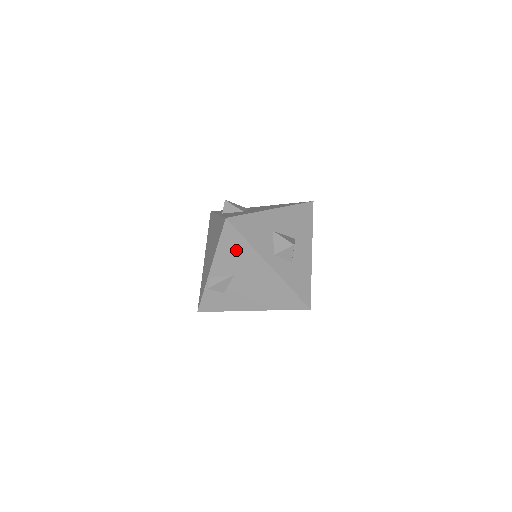
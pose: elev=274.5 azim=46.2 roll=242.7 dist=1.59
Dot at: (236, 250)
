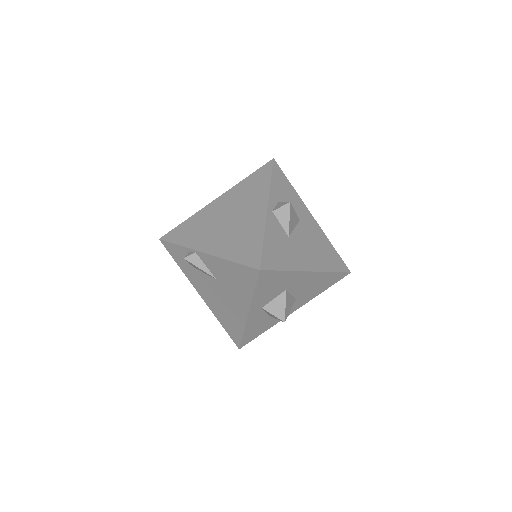
Dot at: (238, 281)
